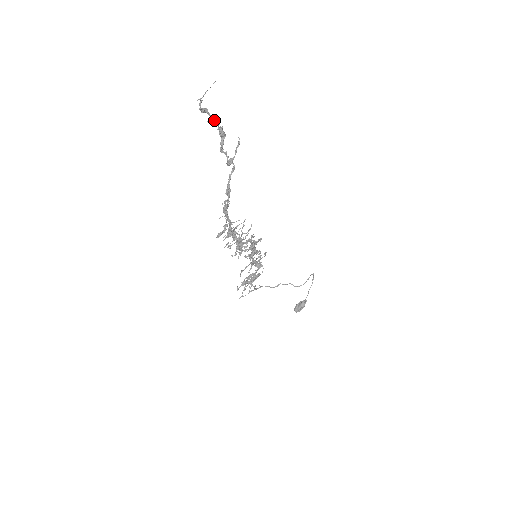
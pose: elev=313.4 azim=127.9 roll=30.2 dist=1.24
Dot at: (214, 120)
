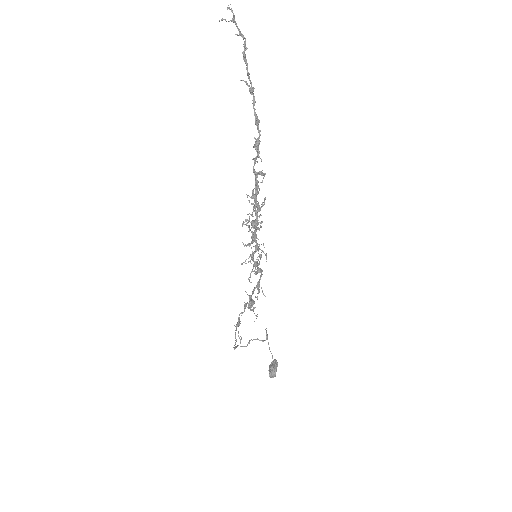
Dot at: (241, 34)
